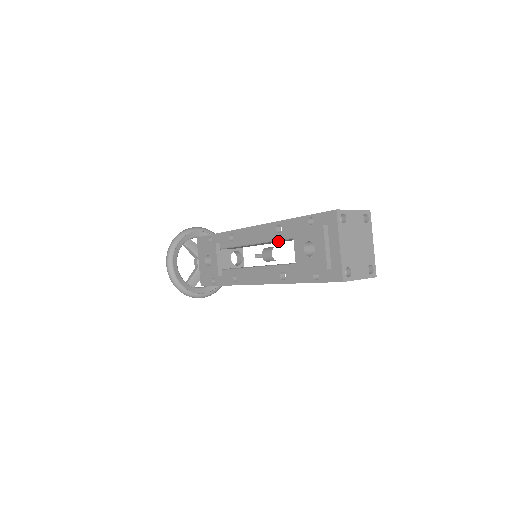
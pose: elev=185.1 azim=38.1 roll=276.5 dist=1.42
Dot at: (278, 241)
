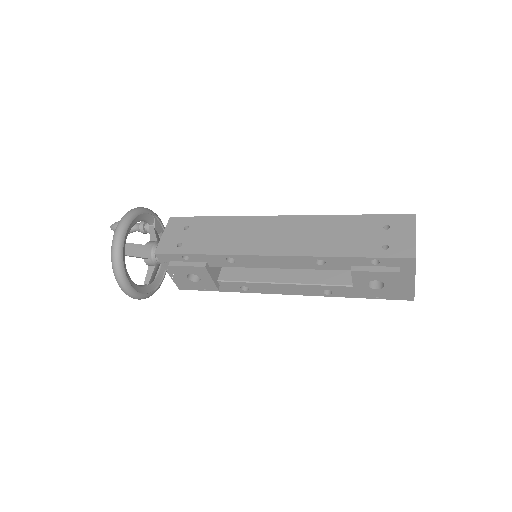
Dot at: occluded
